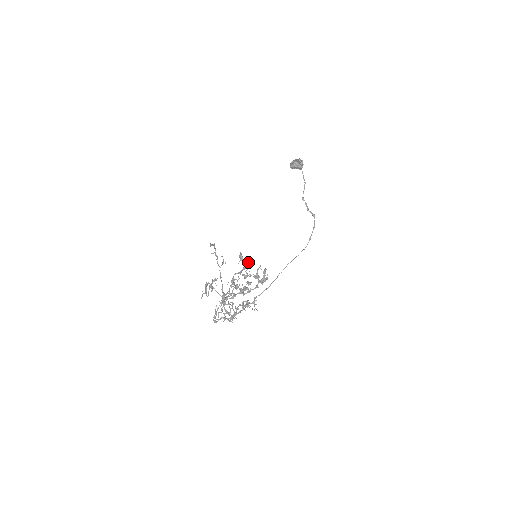
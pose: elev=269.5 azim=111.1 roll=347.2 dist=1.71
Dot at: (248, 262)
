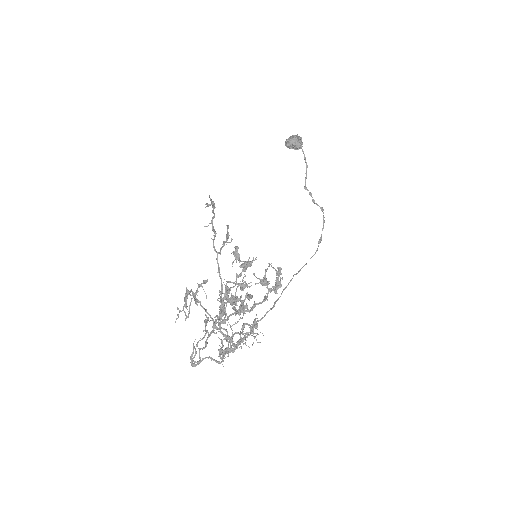
Dot at: (249, 261)
